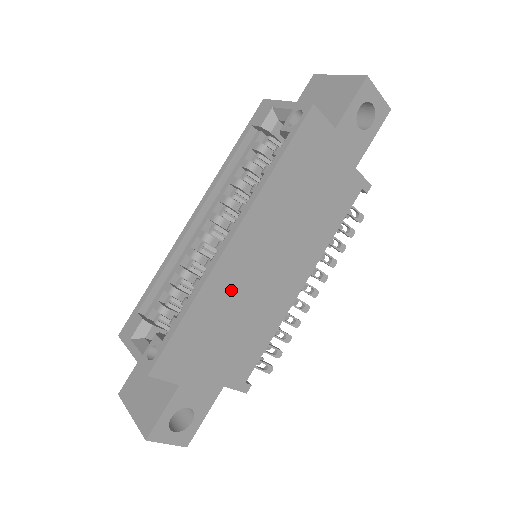
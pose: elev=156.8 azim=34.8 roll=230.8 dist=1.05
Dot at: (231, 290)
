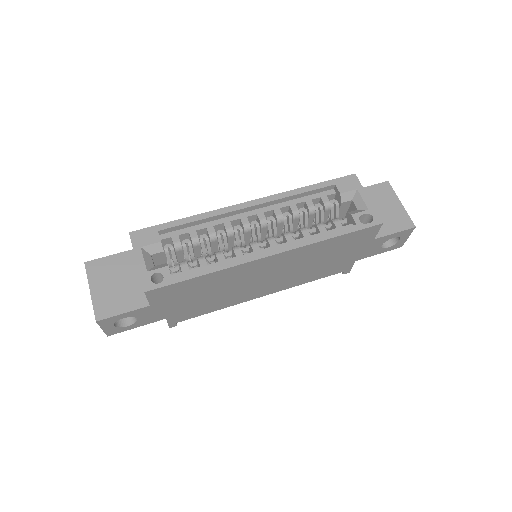
Dot at: (236, 278)
